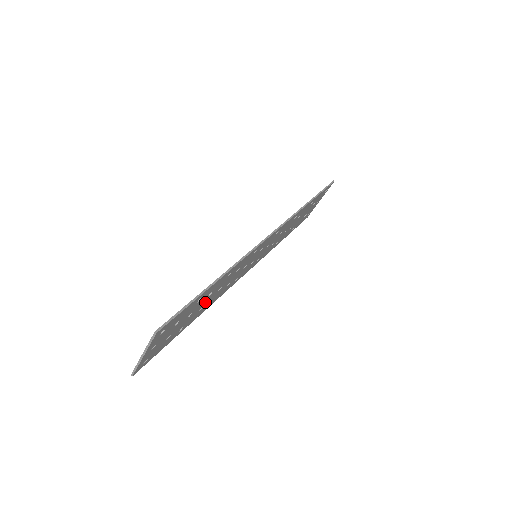
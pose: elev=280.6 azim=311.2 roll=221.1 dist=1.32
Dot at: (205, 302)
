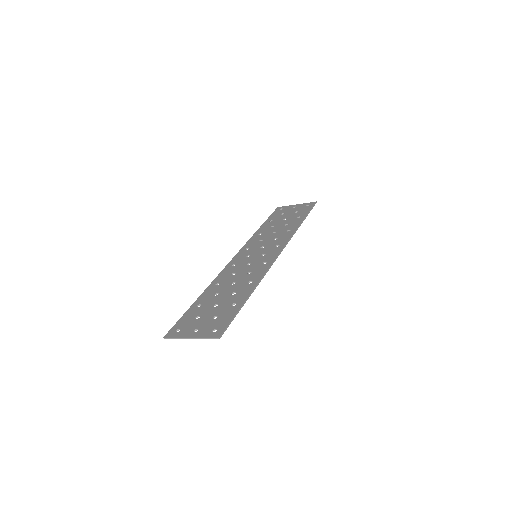
Dot at: (224, 294)
